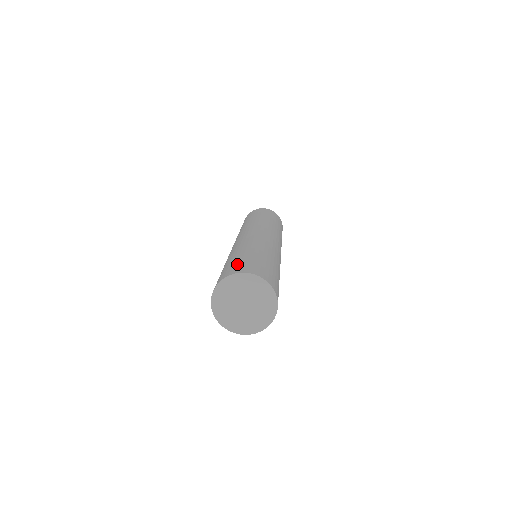
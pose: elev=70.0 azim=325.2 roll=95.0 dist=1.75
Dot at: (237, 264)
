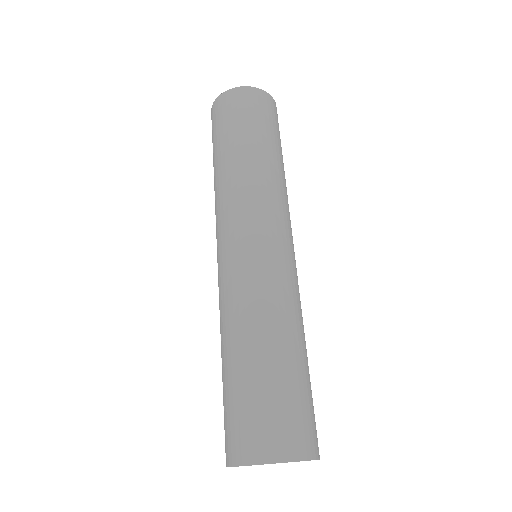
Dot at: (285, 415)
